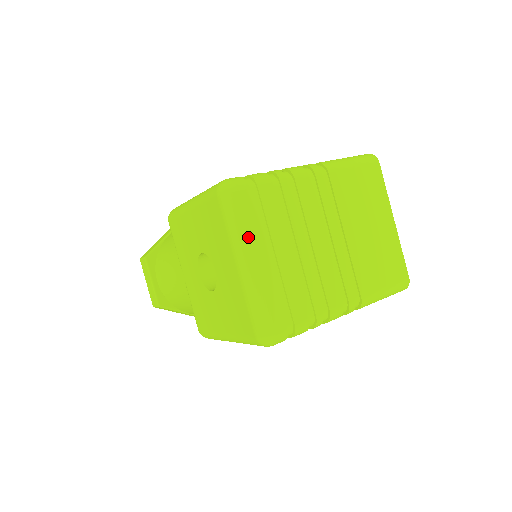
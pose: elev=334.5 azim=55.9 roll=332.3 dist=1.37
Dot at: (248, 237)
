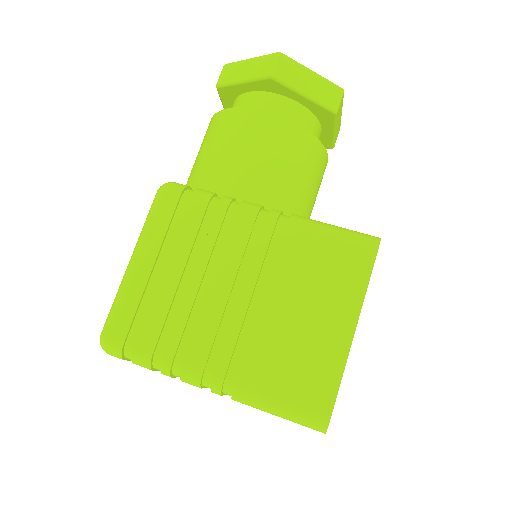
Dot at: occluded
